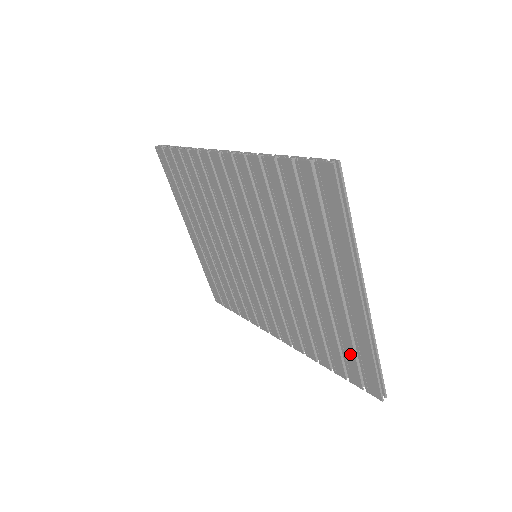
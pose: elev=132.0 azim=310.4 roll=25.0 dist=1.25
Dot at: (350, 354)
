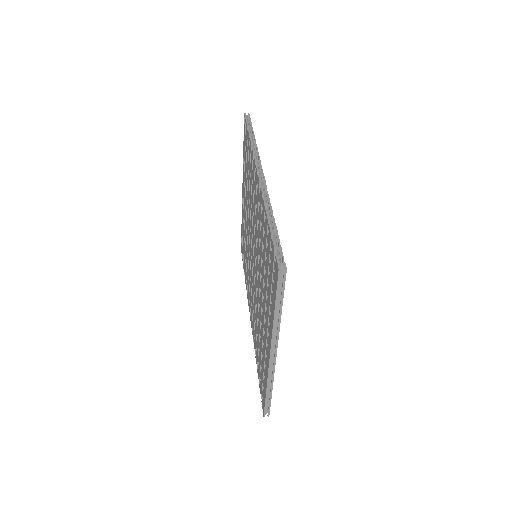
Dot at: (262, 374)
